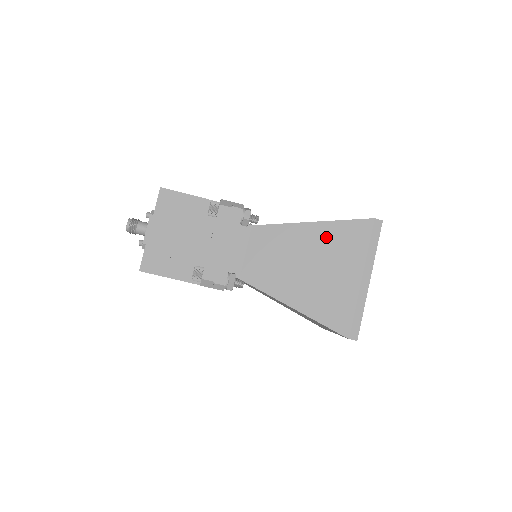
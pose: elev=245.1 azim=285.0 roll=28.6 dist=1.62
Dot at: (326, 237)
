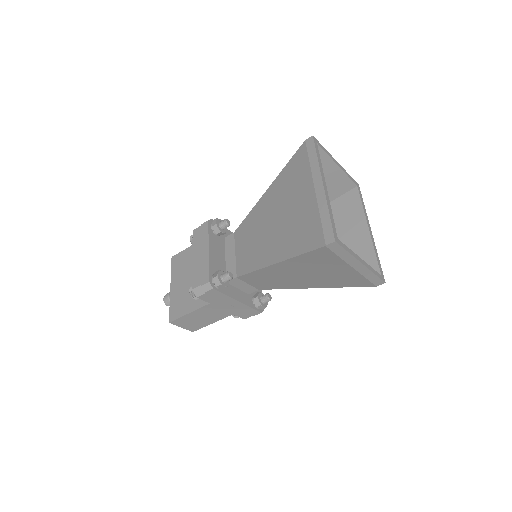
Dot at: (279, 189)
